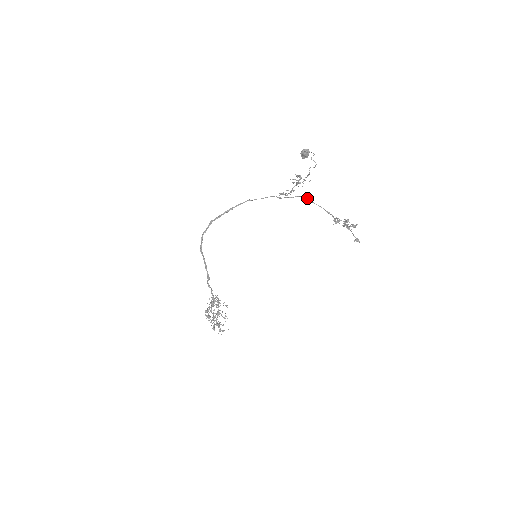
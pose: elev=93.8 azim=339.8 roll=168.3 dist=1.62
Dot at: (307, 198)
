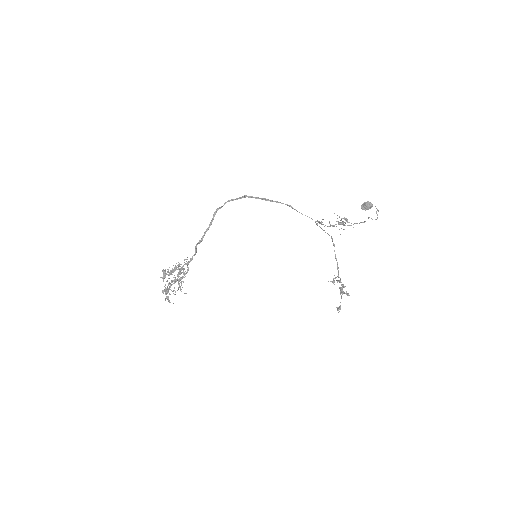
Dot at: (333, 243)
